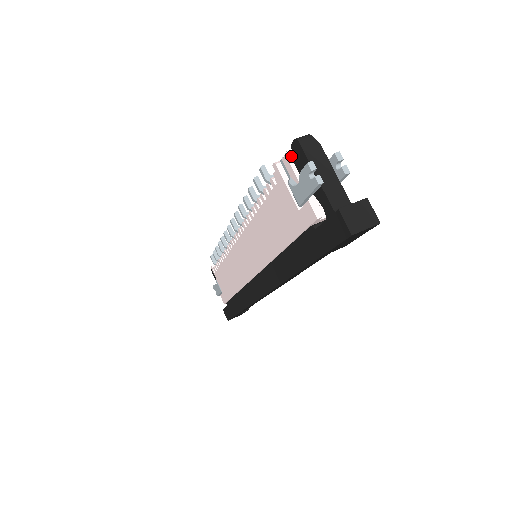
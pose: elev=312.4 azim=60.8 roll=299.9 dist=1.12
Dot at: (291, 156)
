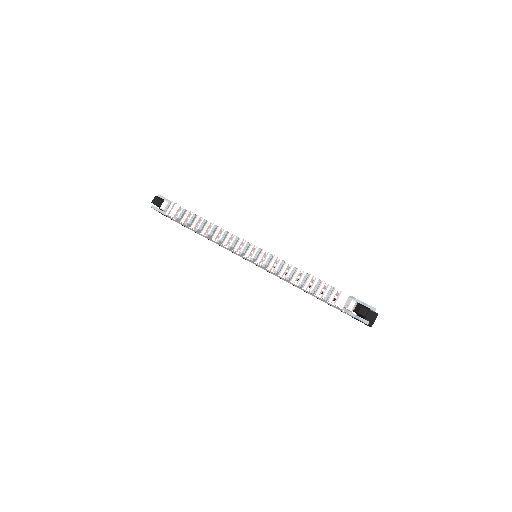
Dot at: (352, 309)
